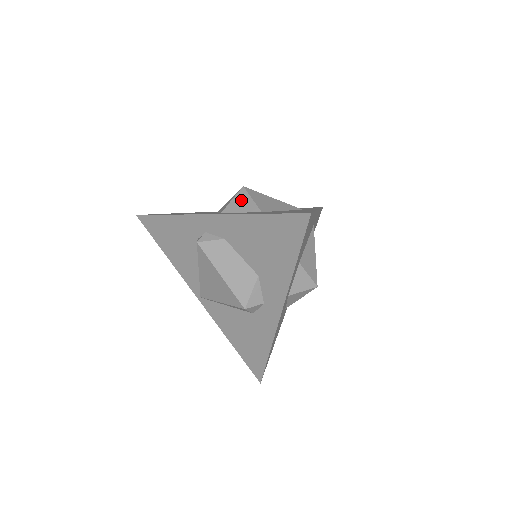
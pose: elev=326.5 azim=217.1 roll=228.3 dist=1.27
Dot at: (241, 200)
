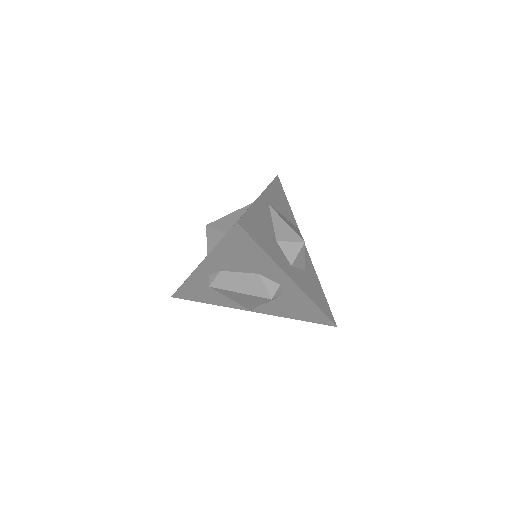
Dot at: (211, 236)
